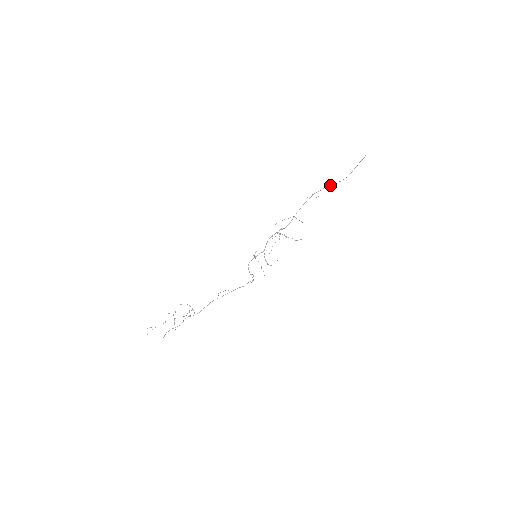
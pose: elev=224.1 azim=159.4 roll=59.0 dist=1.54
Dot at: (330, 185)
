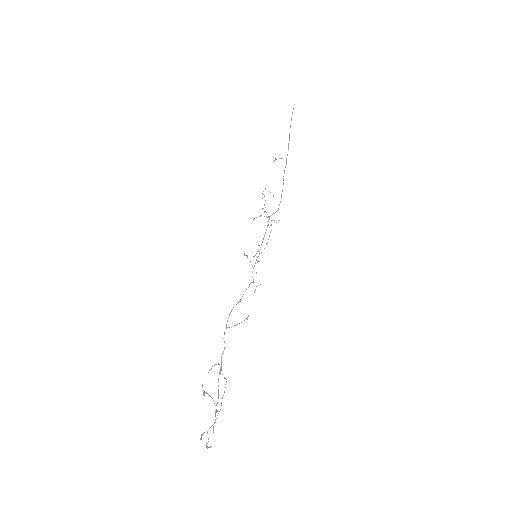
Dot at: occluded
